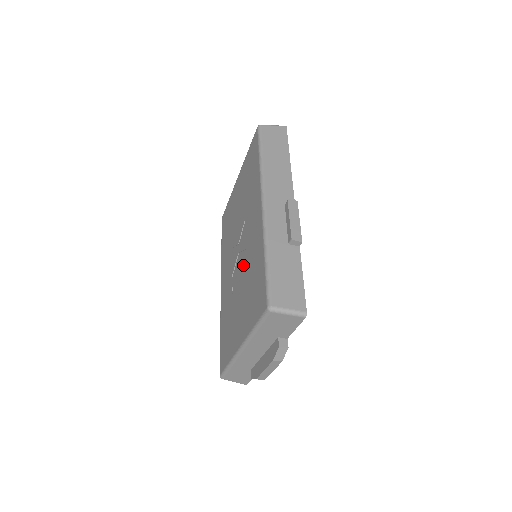
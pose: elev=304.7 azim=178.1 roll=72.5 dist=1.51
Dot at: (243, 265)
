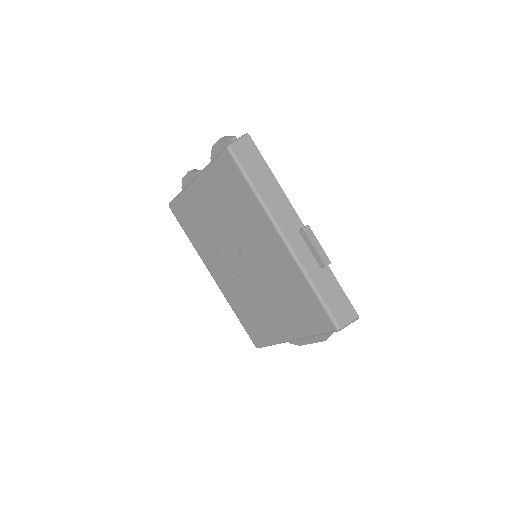
Dot at: (264, 279)
